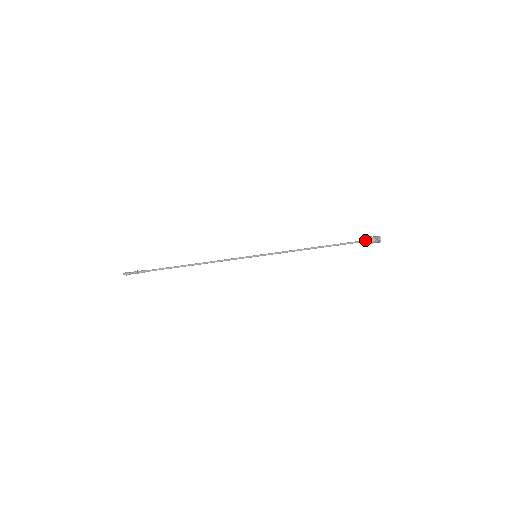
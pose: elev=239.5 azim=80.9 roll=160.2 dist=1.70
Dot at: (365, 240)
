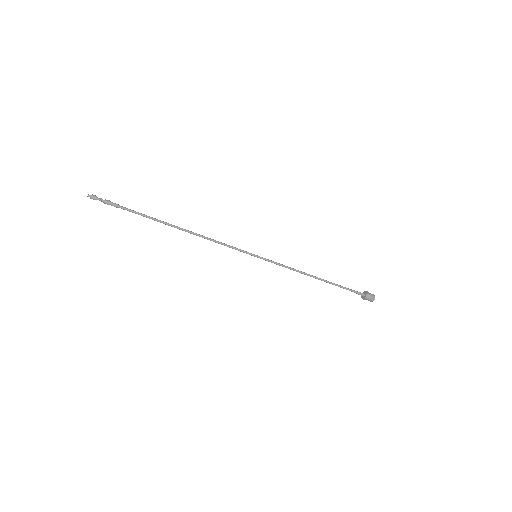
Dot at: occluded
